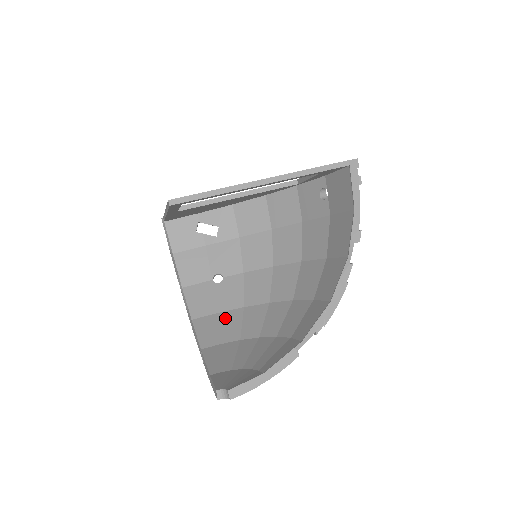
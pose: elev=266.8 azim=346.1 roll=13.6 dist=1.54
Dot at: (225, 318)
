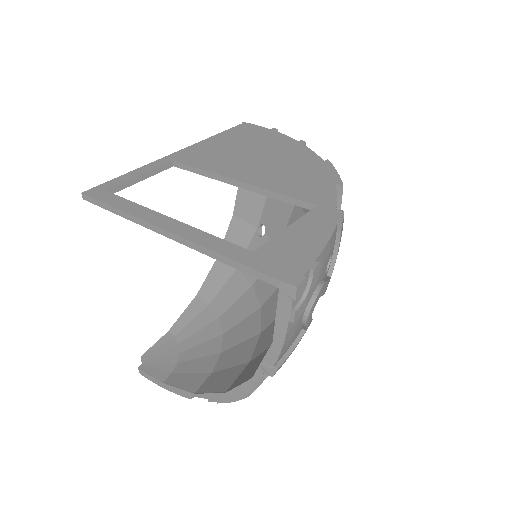
Dot at: (234, 281)
